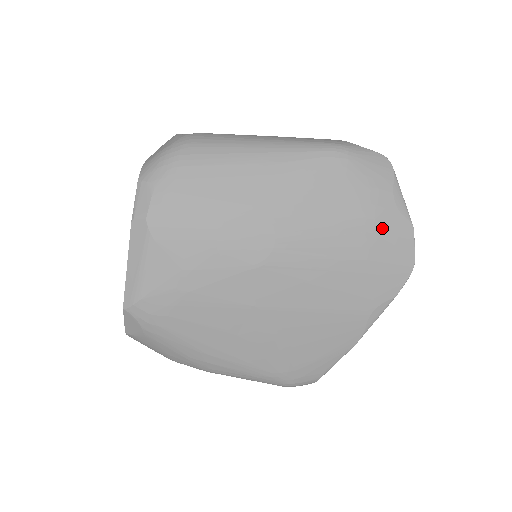
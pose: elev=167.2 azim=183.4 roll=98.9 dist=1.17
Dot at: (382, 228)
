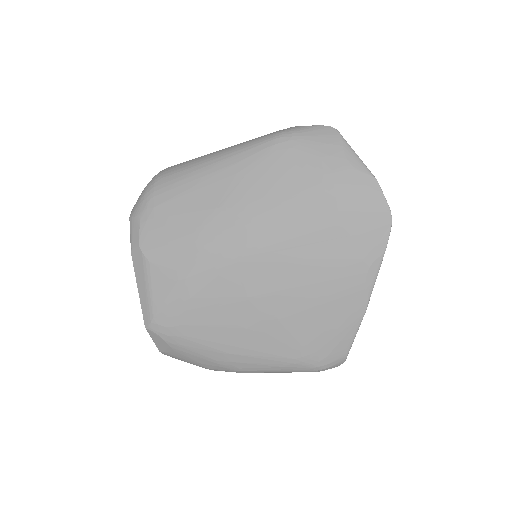
Dot at: (344, 190)
